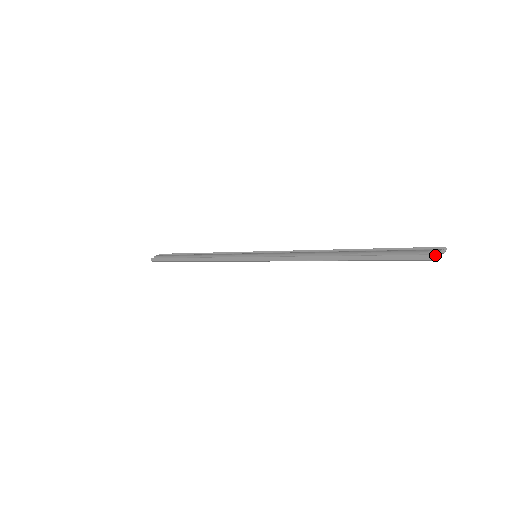
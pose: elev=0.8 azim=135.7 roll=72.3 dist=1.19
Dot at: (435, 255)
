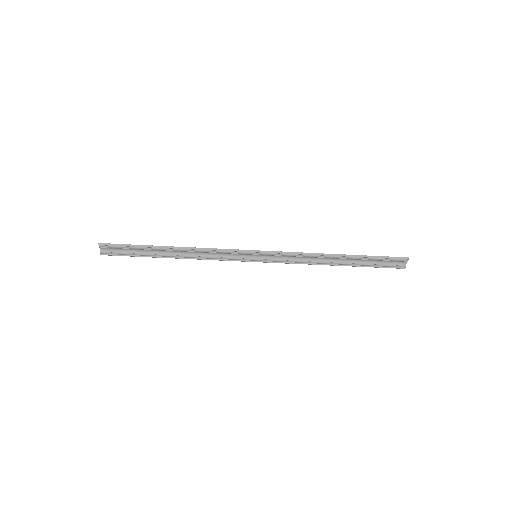
Dot at: (406, 257)
